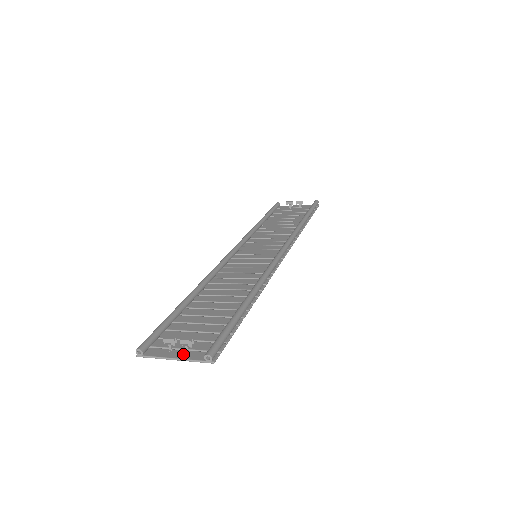
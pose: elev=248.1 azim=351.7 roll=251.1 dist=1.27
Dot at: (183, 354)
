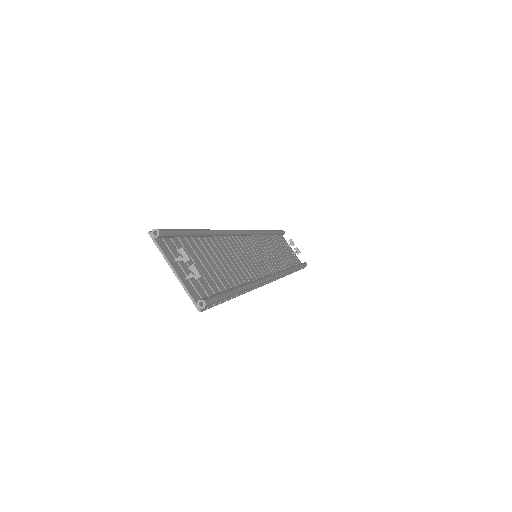
Dot at: (183, 276)
